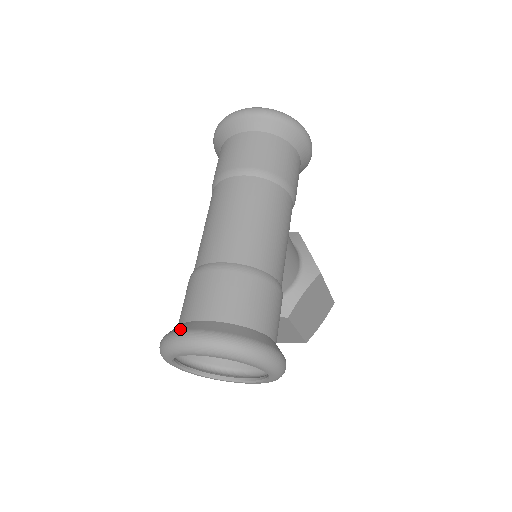
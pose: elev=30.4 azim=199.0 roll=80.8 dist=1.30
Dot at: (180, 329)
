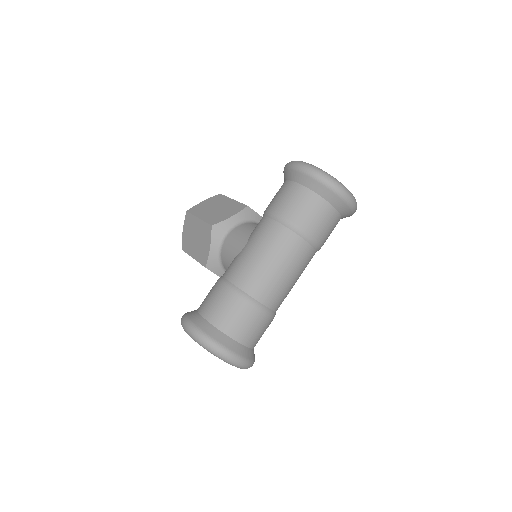
Dot at: (231, 349)
